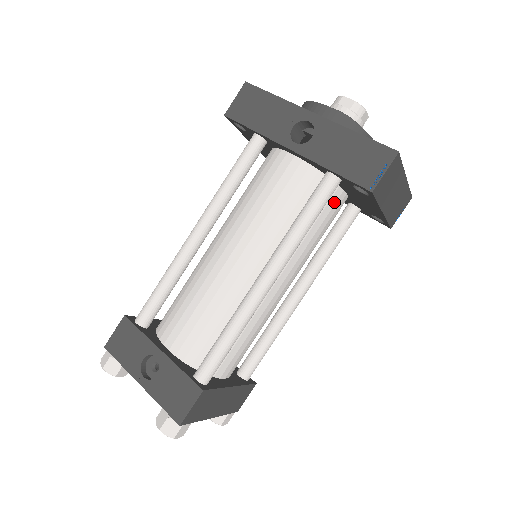
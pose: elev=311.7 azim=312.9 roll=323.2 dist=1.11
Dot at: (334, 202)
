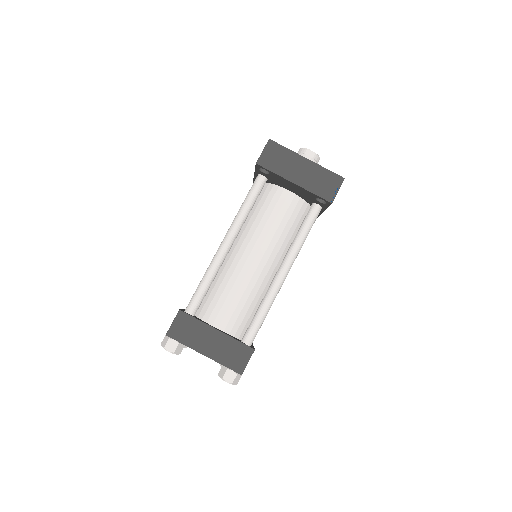
Dot at: (279, 197)
